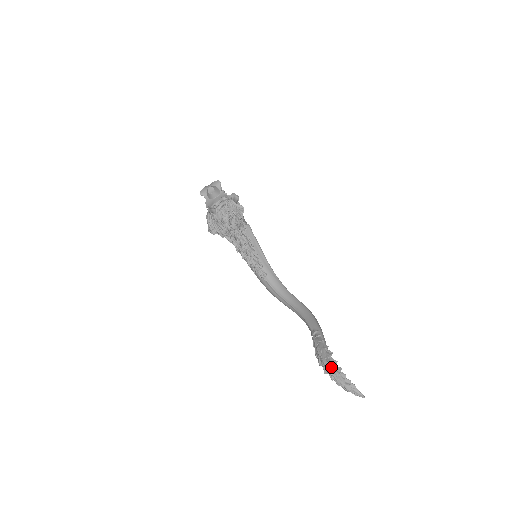
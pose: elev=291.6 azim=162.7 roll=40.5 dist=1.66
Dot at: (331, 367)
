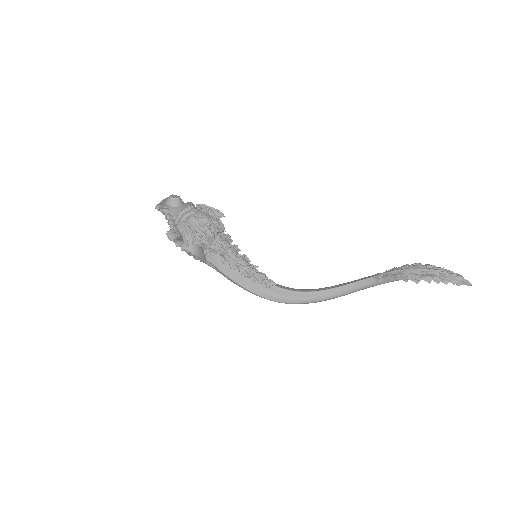
Dot at: (433, 266)
